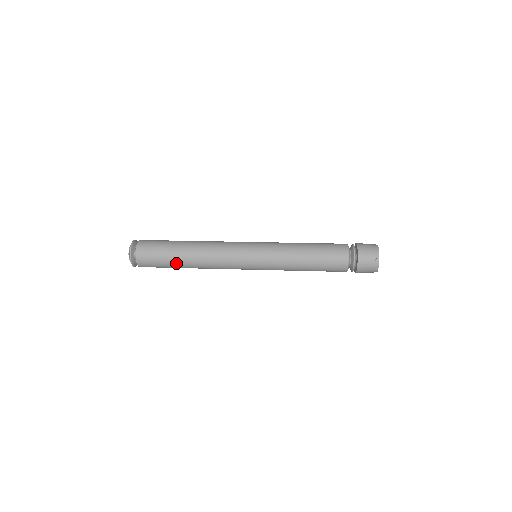
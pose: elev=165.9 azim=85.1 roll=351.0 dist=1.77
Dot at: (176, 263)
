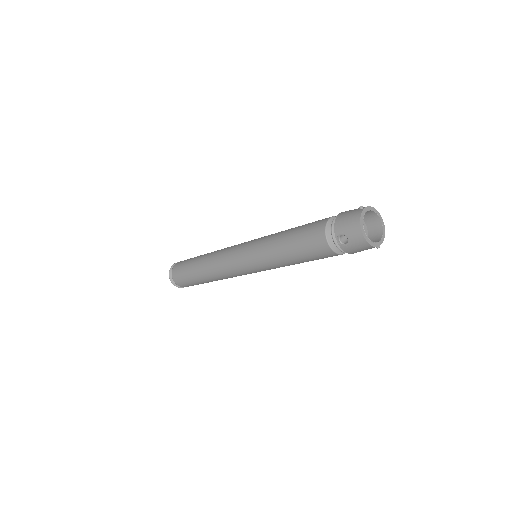
Dot at: (194, 262)
